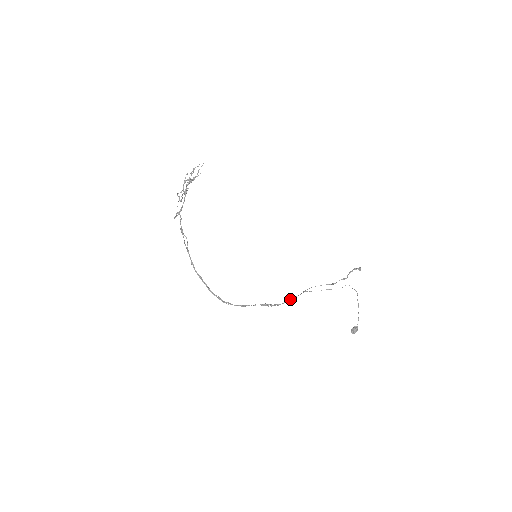
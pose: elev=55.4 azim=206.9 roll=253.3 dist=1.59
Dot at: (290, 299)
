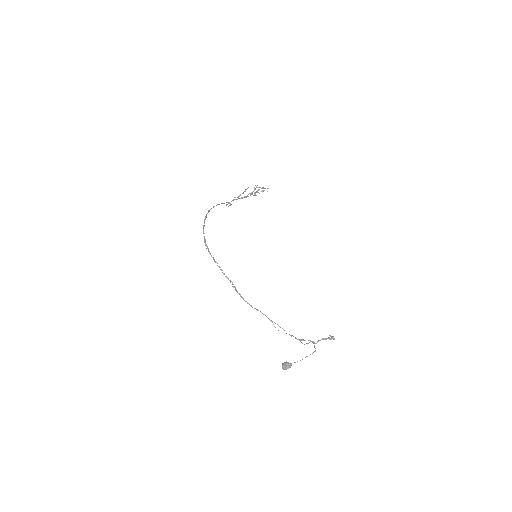
Dot at: occluded
